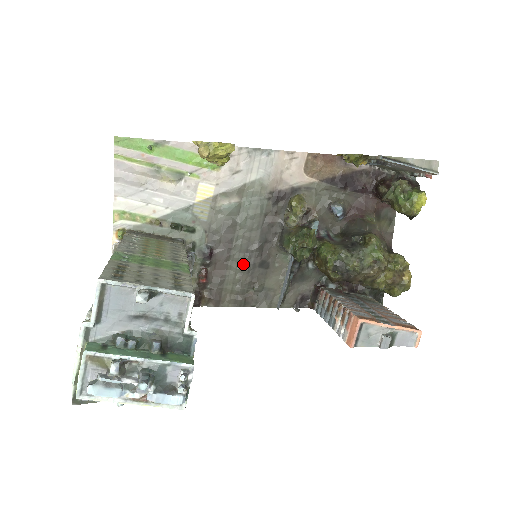
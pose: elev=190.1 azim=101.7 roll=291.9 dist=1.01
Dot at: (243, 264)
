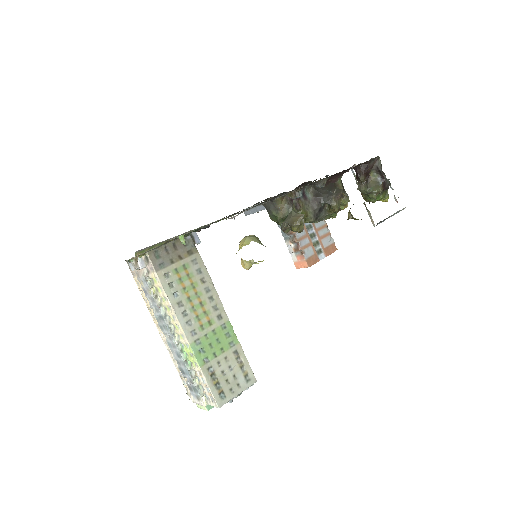
Dot at: occluded
